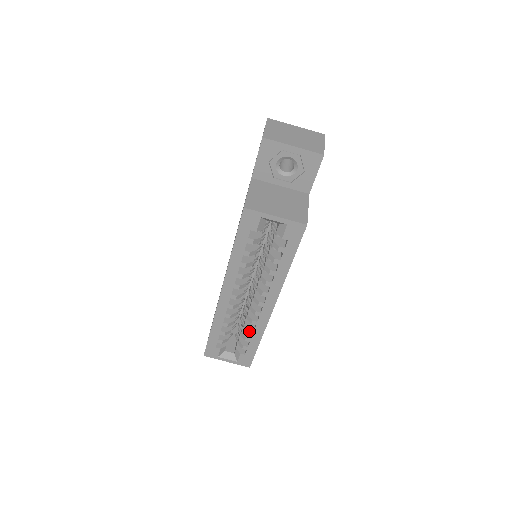
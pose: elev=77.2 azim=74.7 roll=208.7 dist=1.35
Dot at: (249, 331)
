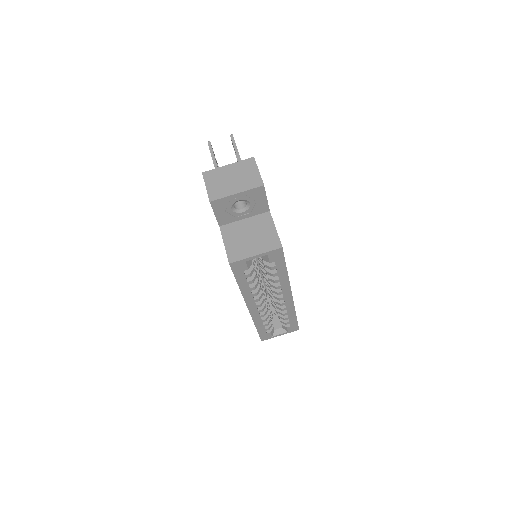
Dot at: (284, 315)
